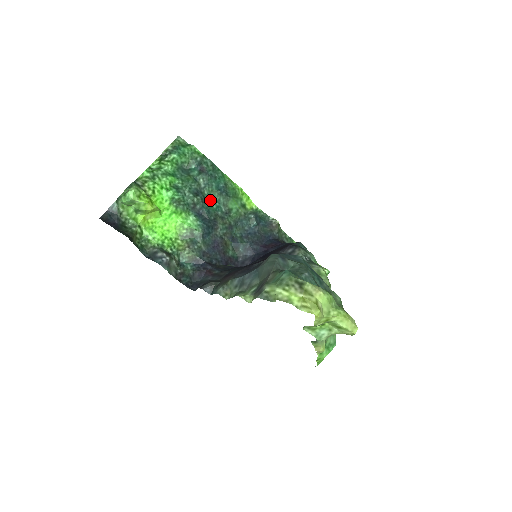
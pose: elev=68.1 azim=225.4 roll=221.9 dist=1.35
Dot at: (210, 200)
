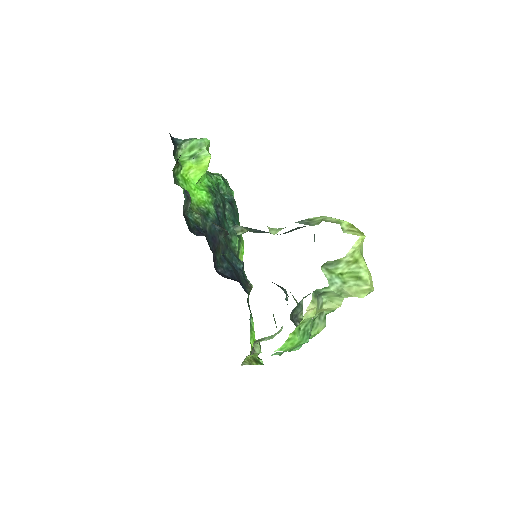
Dot at: (226, 219)
